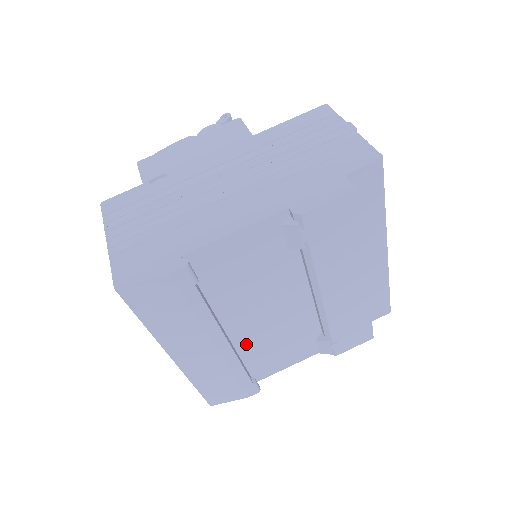
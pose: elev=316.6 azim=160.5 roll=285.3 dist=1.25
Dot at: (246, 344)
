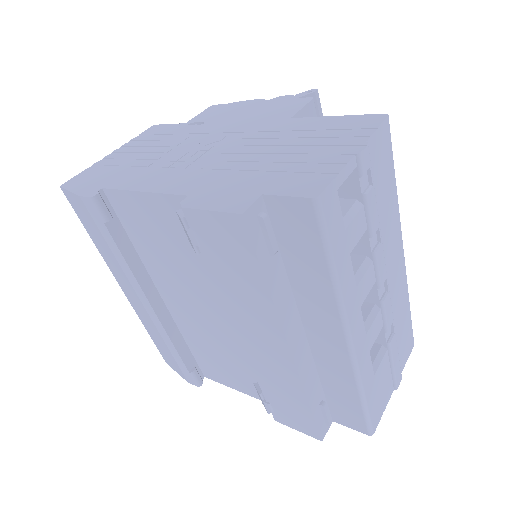
Dot at: (186, 327)
